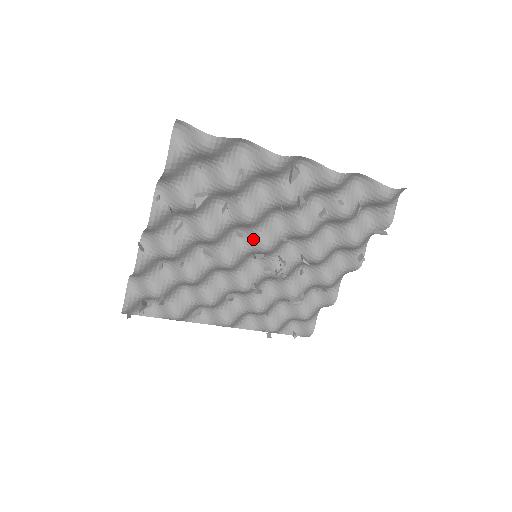
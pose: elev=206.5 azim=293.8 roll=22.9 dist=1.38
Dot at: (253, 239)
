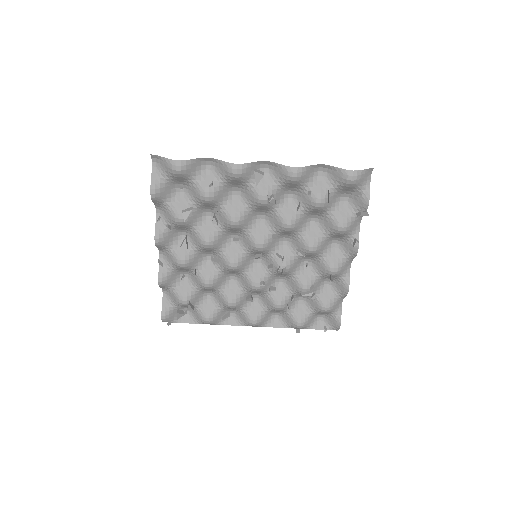
Dot at: (247, 241)
